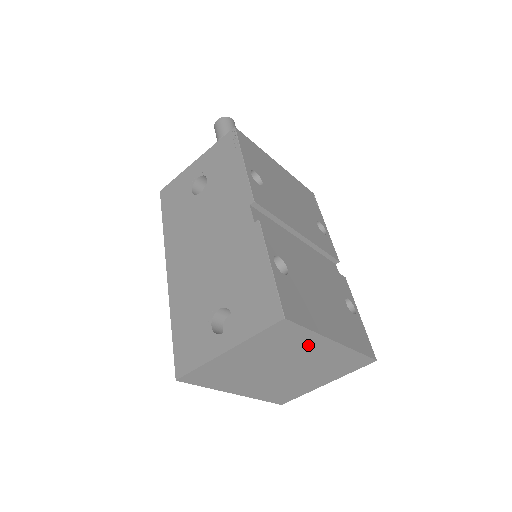
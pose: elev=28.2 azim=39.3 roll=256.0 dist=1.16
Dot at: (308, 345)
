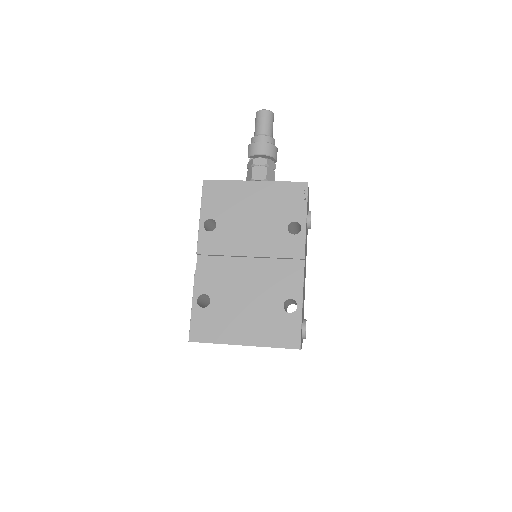
Dot at: occluded
